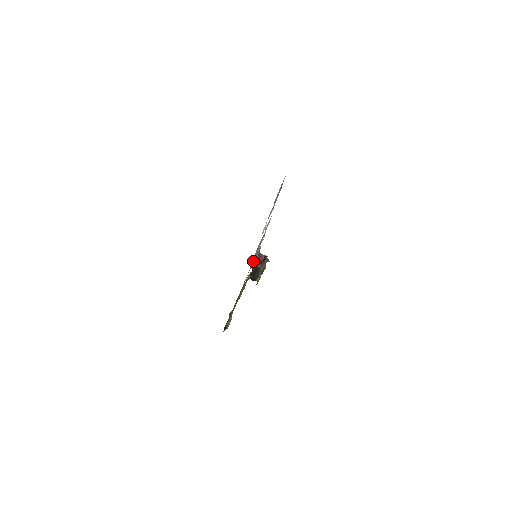
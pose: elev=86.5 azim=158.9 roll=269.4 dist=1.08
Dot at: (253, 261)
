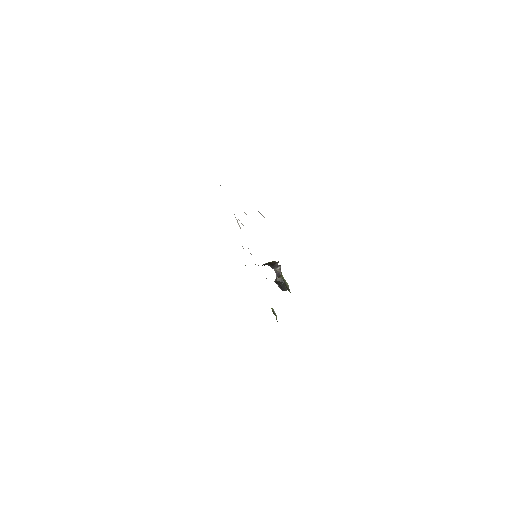
Dot at: (274, 281)
